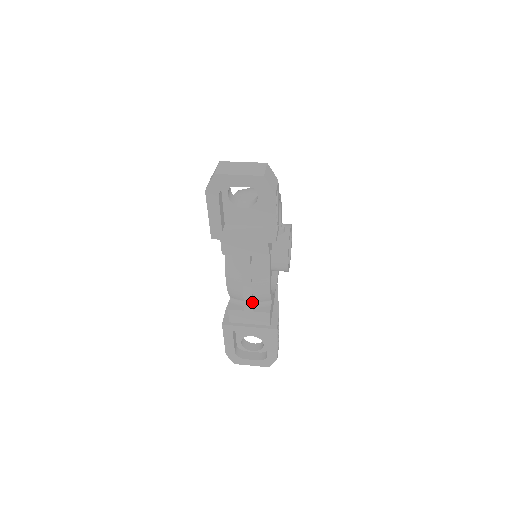
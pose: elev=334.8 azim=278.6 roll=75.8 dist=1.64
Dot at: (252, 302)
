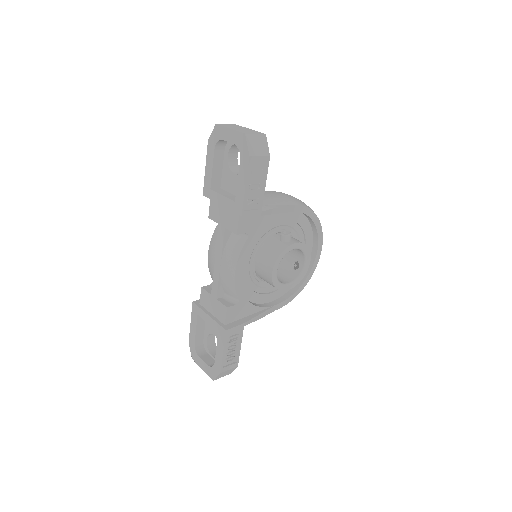
Dot at: (218, 286)
